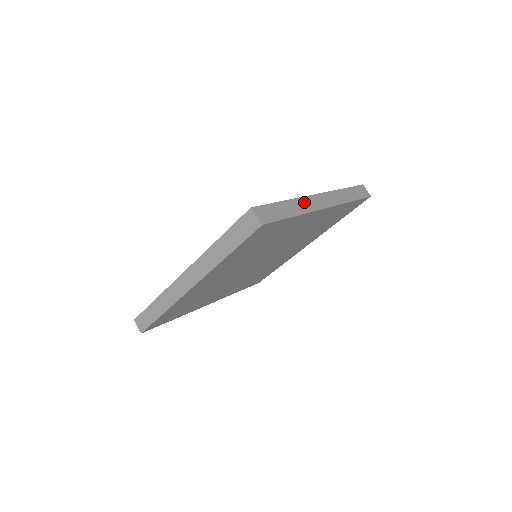
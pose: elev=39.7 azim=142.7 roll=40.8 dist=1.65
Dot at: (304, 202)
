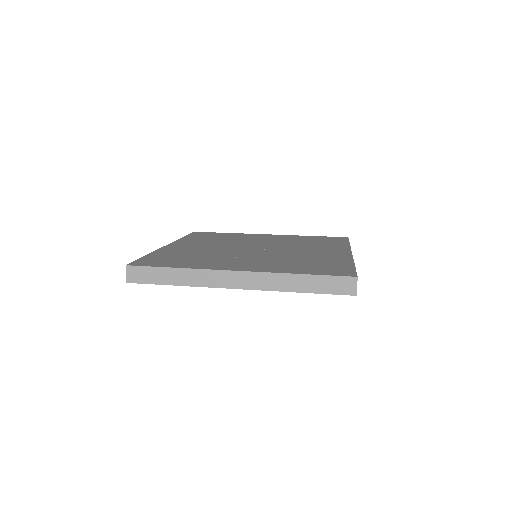
Dot at: occluded
